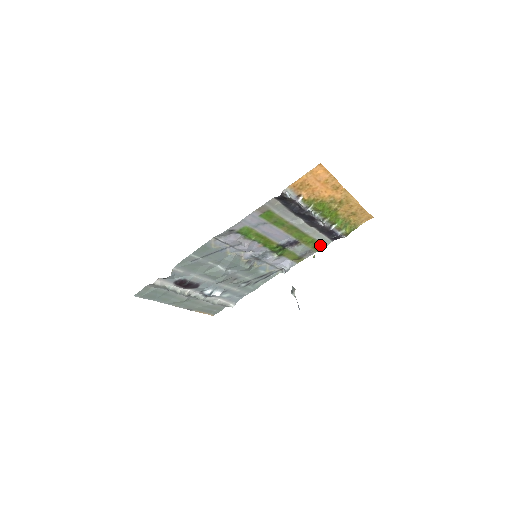
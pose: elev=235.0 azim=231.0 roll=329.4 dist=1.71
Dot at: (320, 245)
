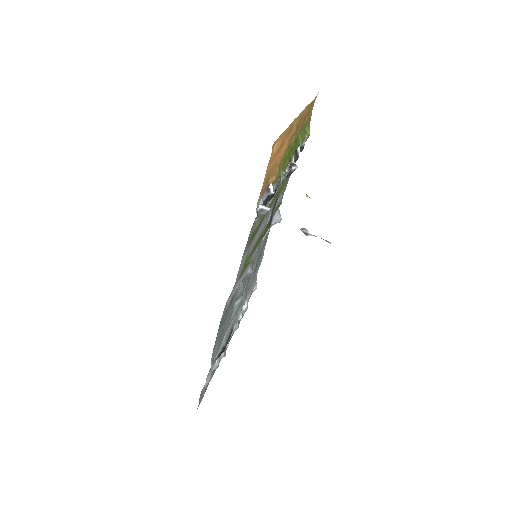
Dot at: occluded
